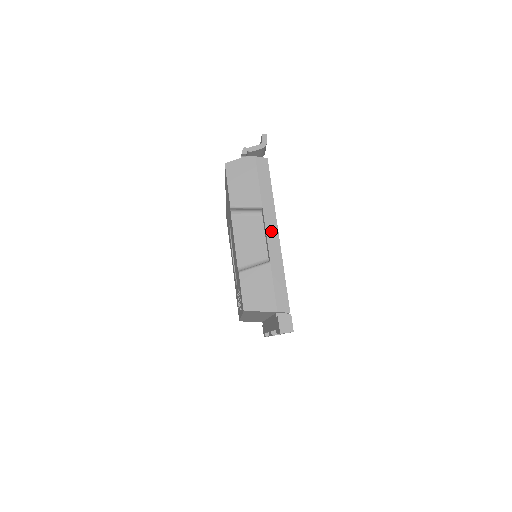
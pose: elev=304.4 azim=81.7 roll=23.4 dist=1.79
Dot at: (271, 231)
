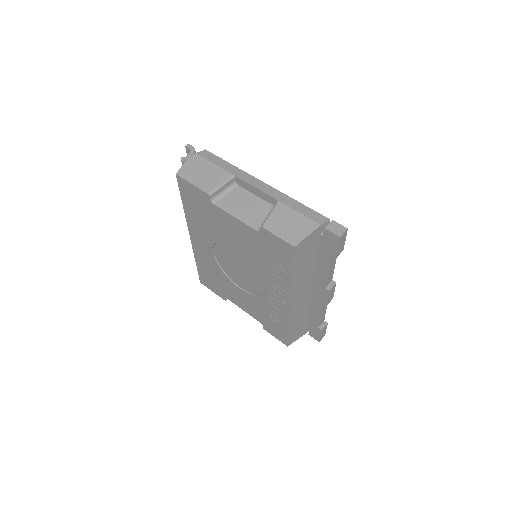
Dot at: (257, 184)
